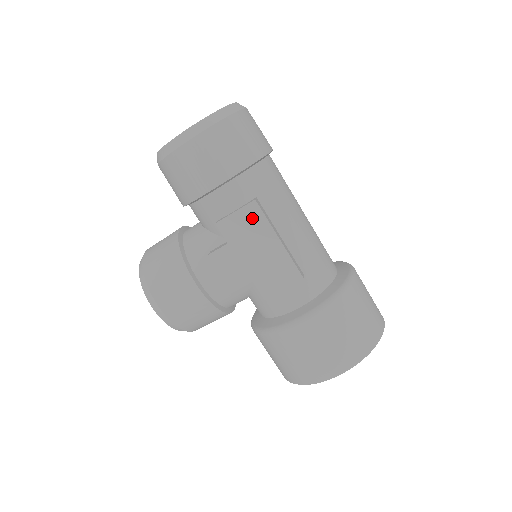
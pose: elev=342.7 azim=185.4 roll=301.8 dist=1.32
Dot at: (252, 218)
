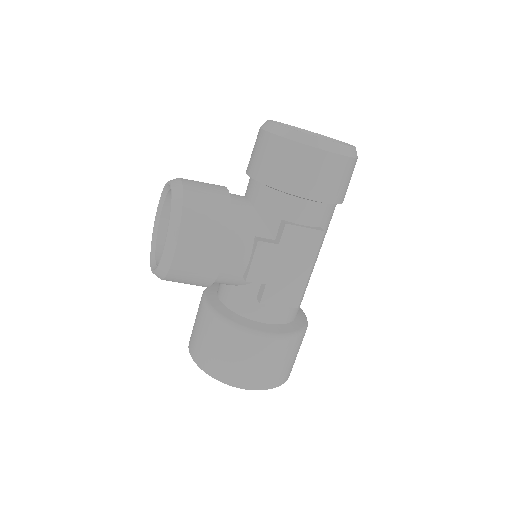
Dot at: (311, 242)
